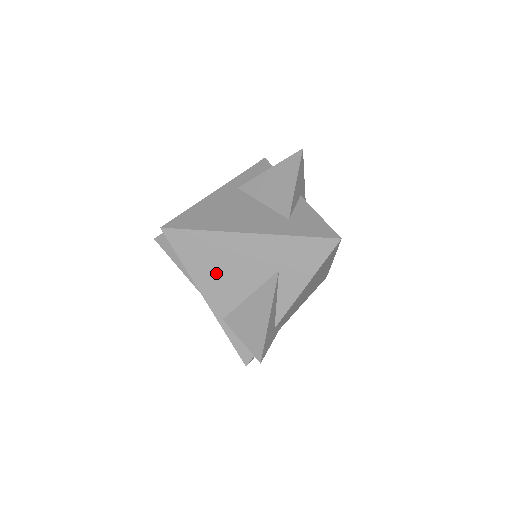
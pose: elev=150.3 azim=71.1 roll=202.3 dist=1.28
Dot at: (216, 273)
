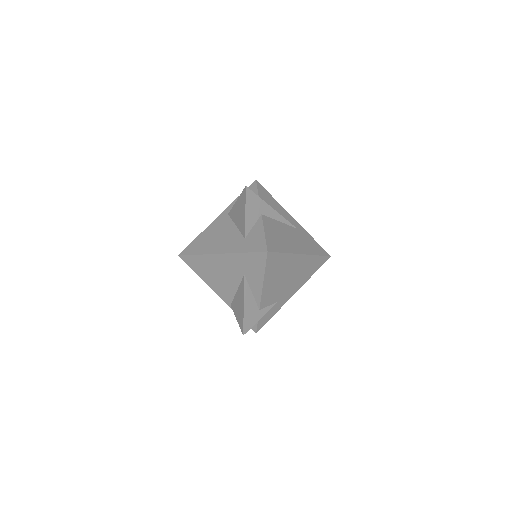
Dot at: (215, 279)
